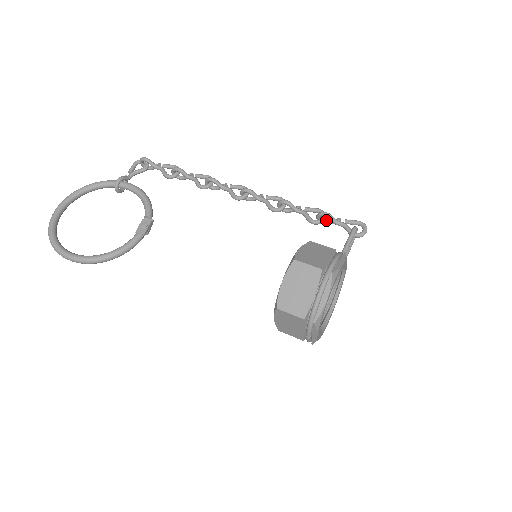
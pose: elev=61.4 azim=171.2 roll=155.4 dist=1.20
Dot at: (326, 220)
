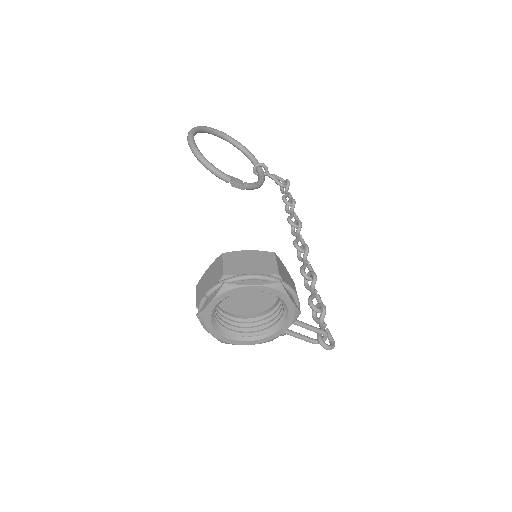
Dot at: occluded
